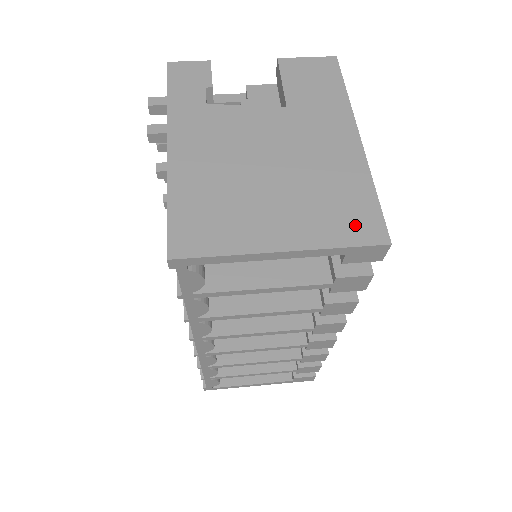
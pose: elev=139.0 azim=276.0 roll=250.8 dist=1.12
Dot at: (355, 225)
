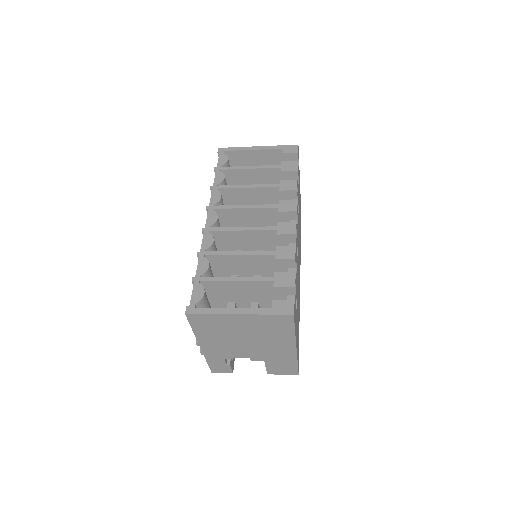
Dot at: occluded
